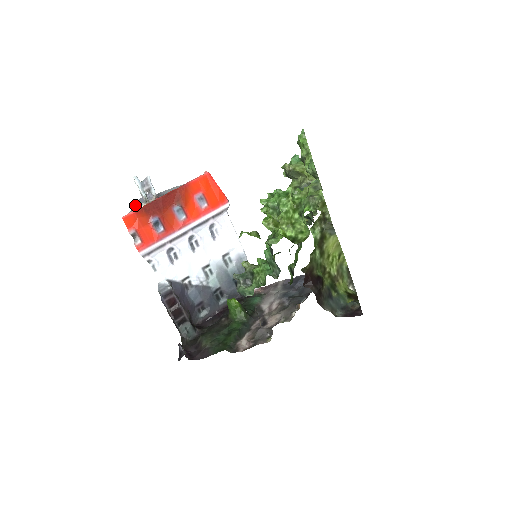
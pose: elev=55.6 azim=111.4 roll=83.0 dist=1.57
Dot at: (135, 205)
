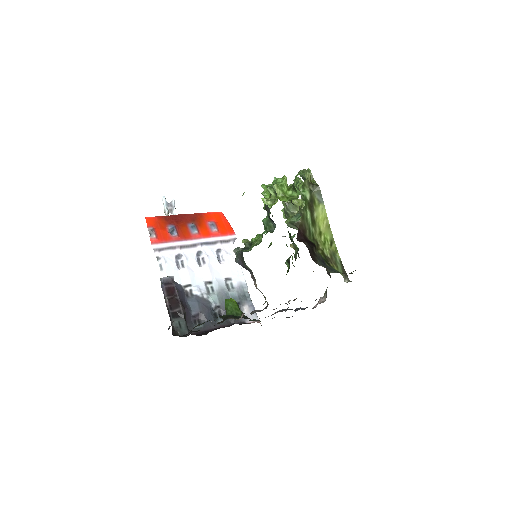
Dot at: occluded
